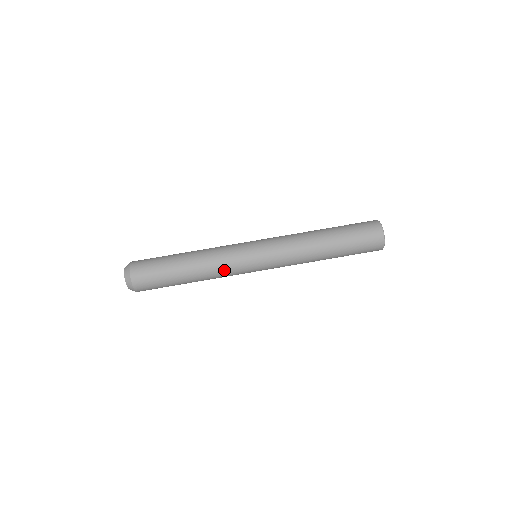
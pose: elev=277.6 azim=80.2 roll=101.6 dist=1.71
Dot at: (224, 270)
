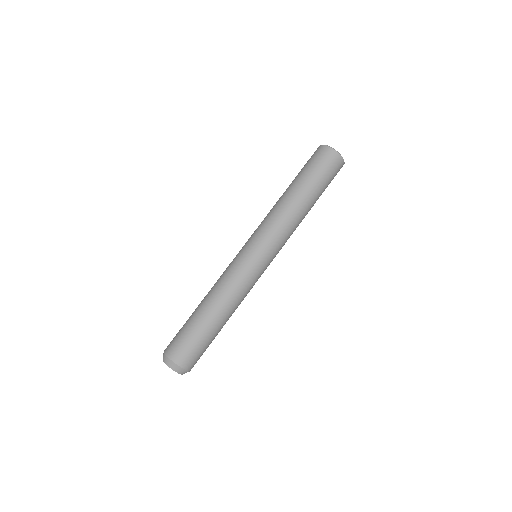
Dot at: (247, 292)
